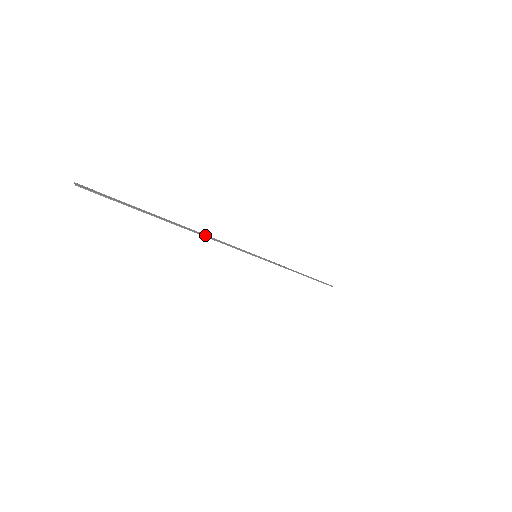
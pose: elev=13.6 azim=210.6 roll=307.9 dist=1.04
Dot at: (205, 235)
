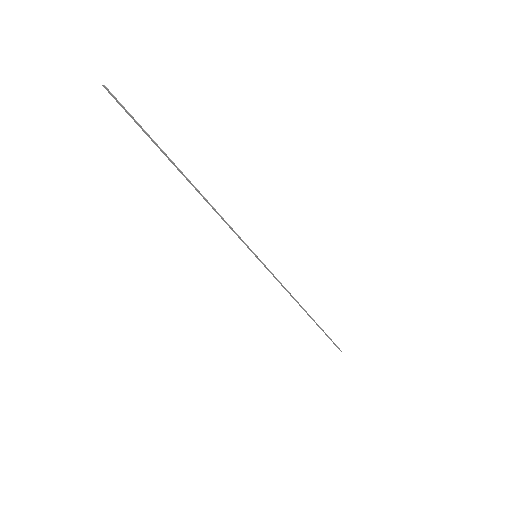
Dot at: (207, 202)
